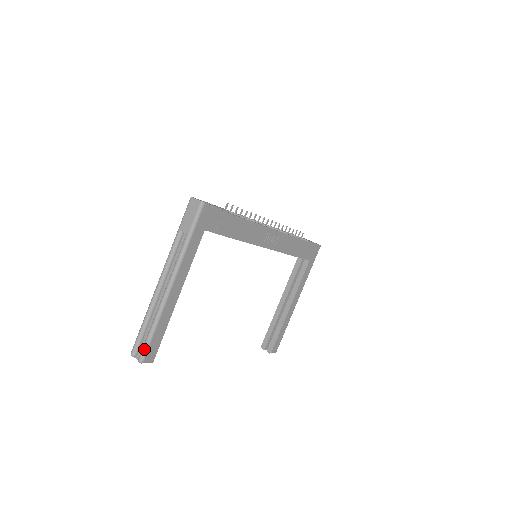
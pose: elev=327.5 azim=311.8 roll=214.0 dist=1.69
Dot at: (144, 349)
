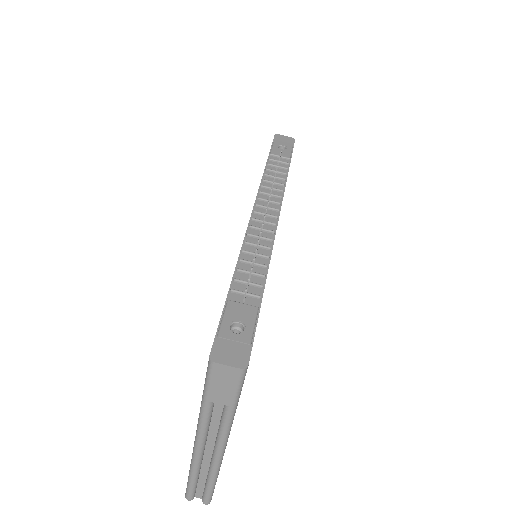
Dot at: (209, 498)
